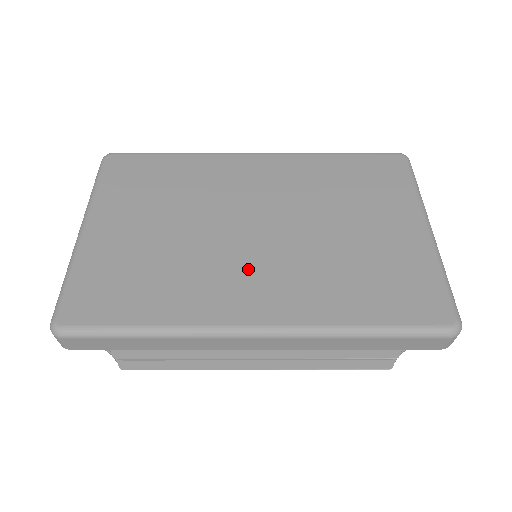
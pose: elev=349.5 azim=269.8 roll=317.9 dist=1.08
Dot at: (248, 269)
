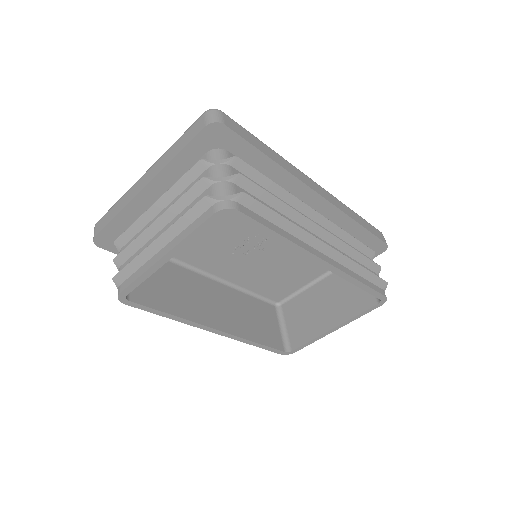
Dot at: occluded
